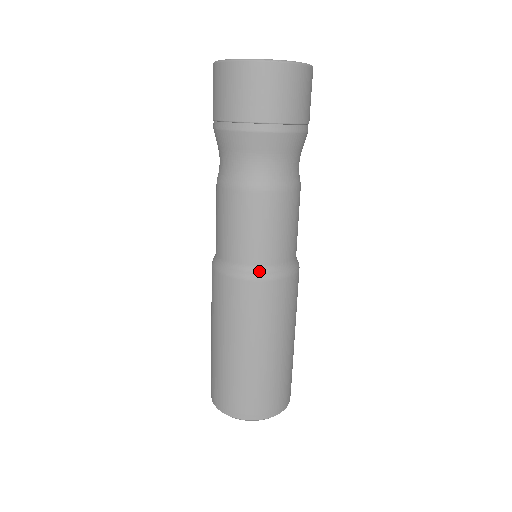
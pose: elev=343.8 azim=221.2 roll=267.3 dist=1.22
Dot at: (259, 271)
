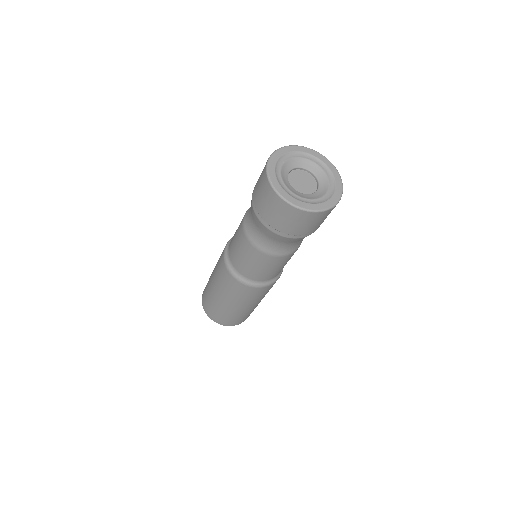
Dot at: (272, 281)
